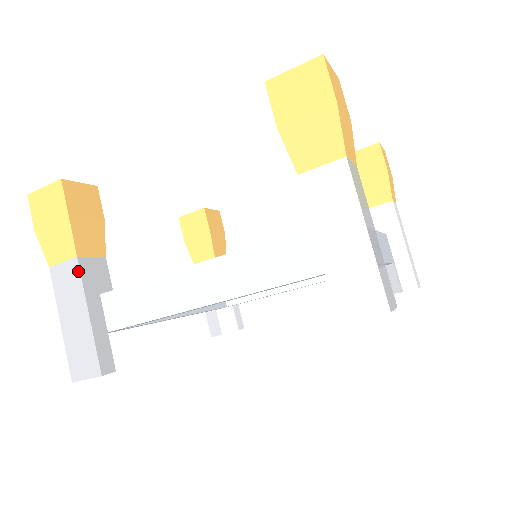
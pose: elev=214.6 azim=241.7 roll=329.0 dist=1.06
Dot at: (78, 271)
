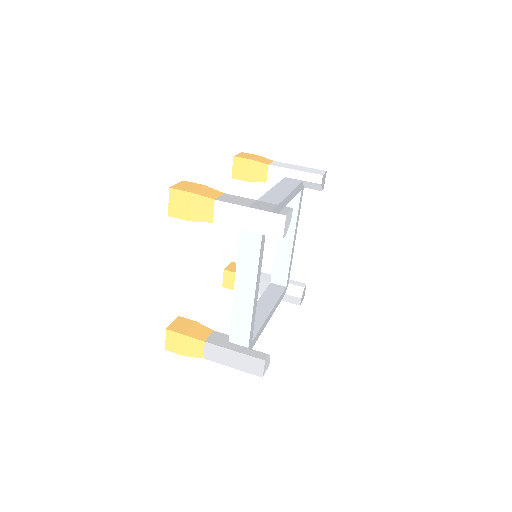
Dot at: (212, 345)
